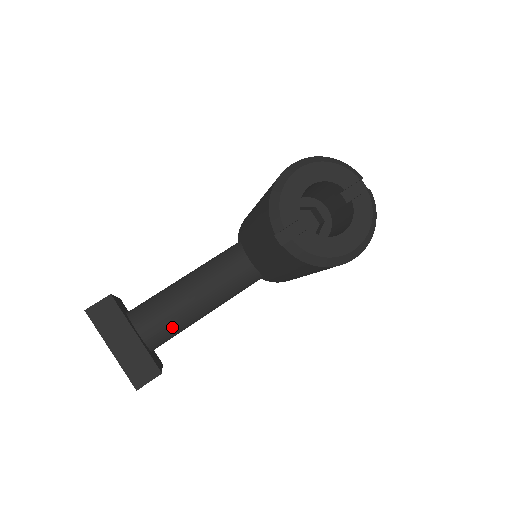
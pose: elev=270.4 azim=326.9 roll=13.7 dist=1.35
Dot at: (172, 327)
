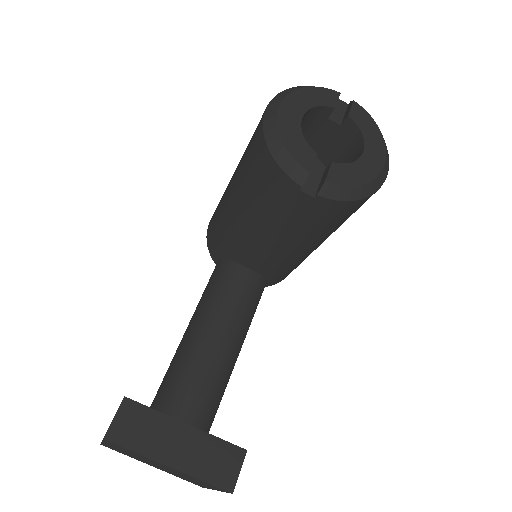
Dot at: (214, 393)
